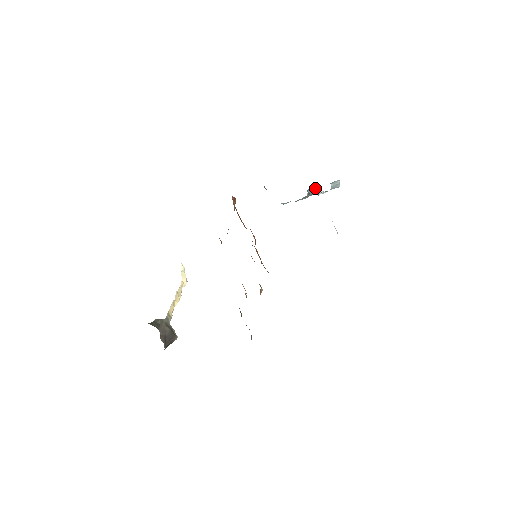
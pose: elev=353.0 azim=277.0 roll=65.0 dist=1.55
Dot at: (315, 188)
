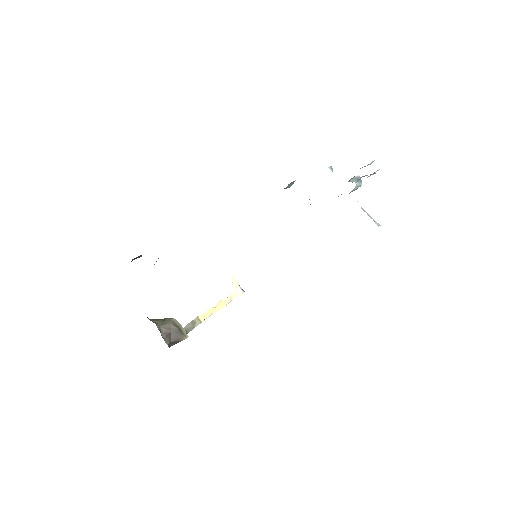
Dot at: (354, 176)
